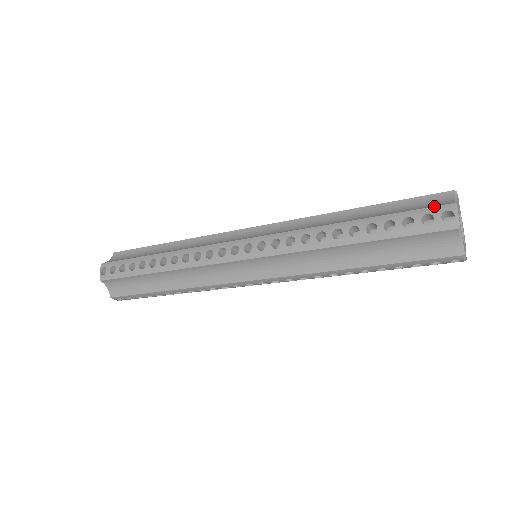
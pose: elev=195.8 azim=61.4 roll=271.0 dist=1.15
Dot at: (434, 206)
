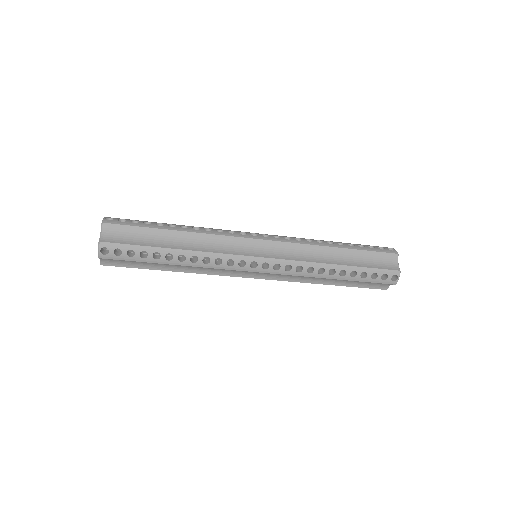
Dot at: (390, 270)
